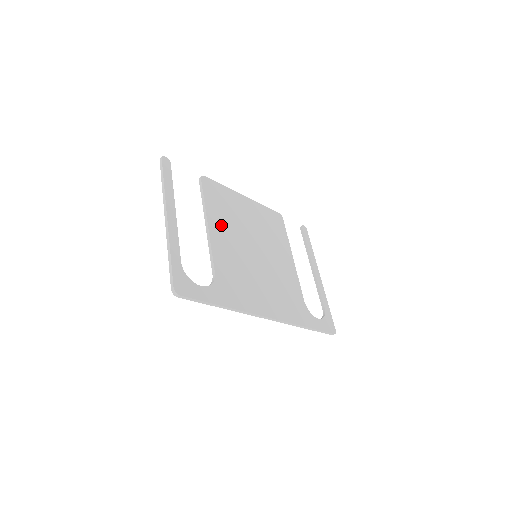
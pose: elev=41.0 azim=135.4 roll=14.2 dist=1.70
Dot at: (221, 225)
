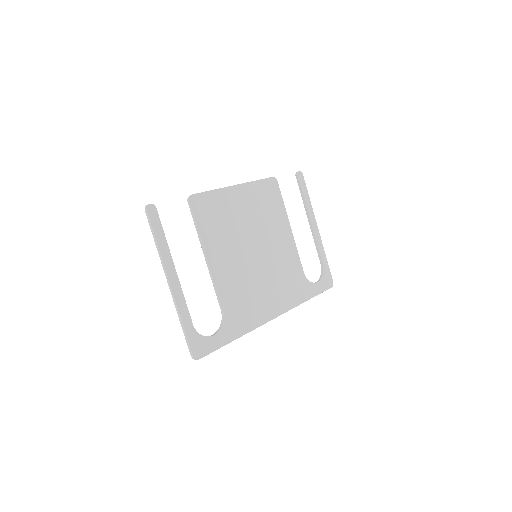
Dot at: (219, 248)
